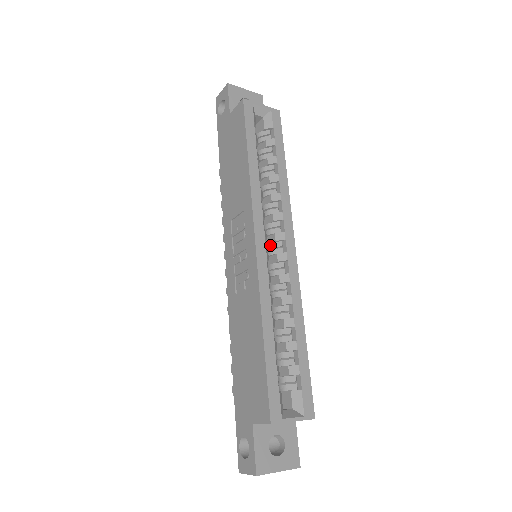
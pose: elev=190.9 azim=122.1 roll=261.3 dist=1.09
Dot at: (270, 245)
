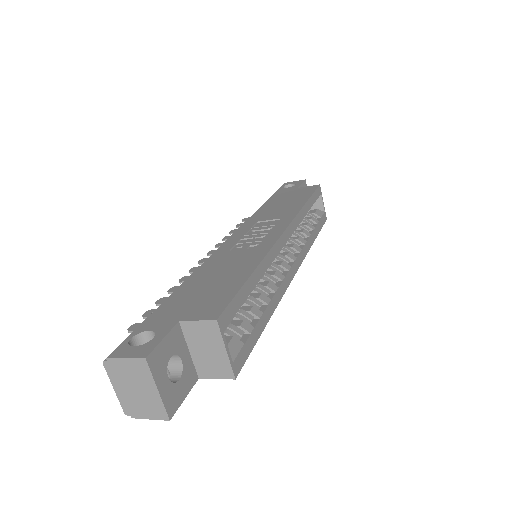
Dot at: (279, 254)
